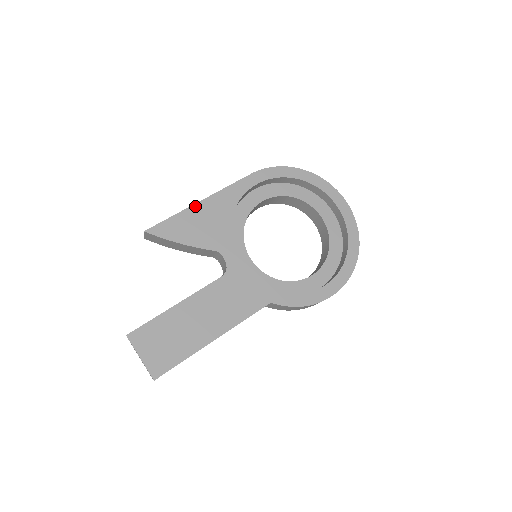
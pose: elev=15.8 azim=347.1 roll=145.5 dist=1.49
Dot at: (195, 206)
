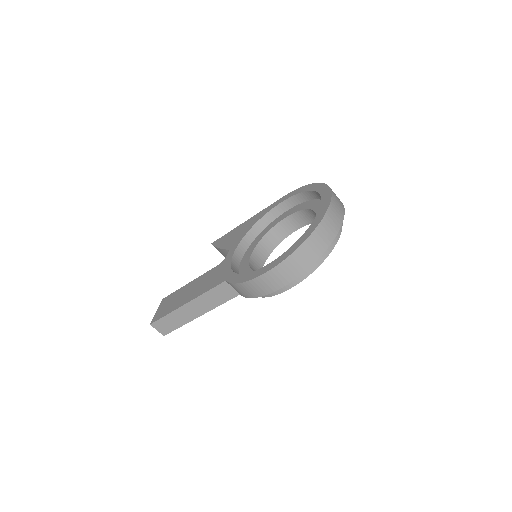
Dot at: (241, 225)
